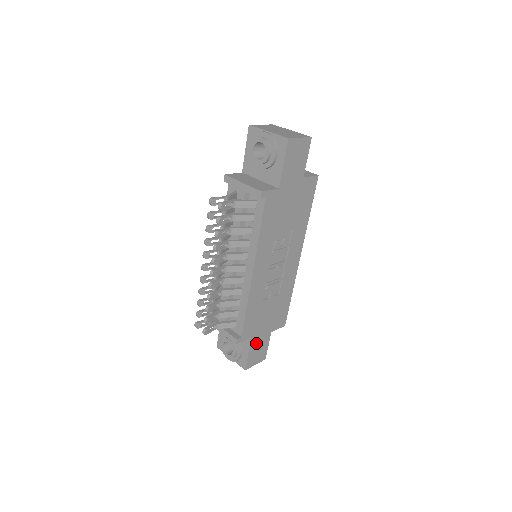
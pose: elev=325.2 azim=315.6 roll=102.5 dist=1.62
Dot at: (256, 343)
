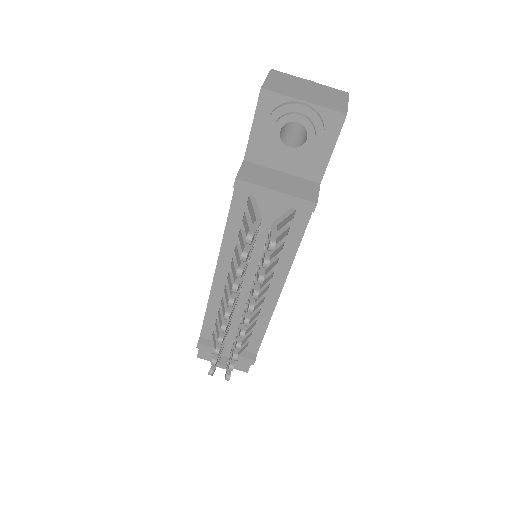
Dot at: occluded
